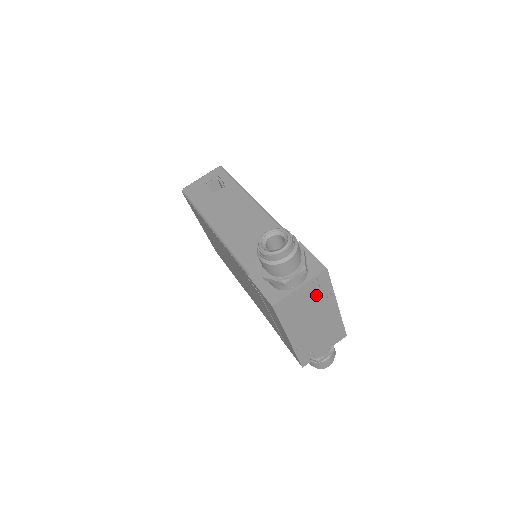
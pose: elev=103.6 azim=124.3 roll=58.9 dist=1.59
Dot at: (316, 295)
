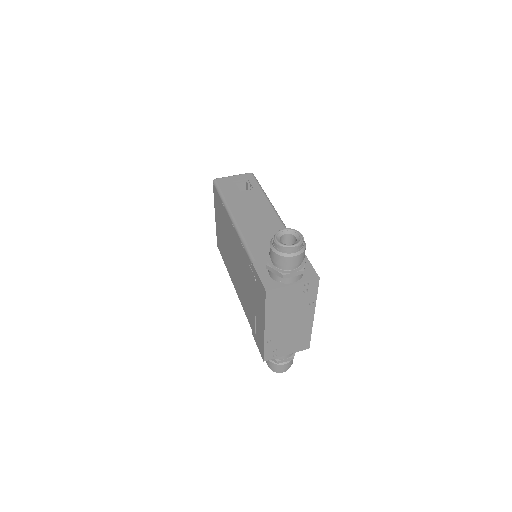
Dot at: (302, 298)
